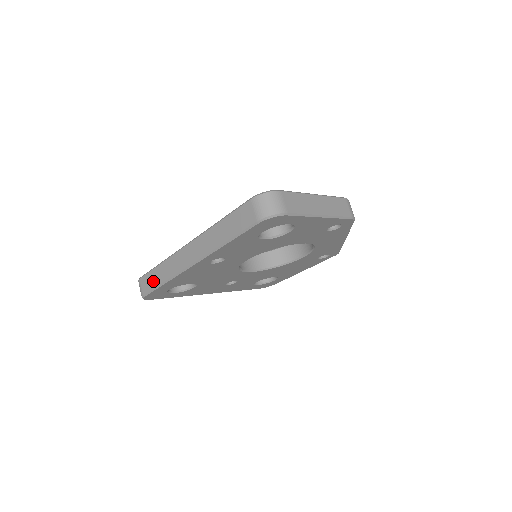
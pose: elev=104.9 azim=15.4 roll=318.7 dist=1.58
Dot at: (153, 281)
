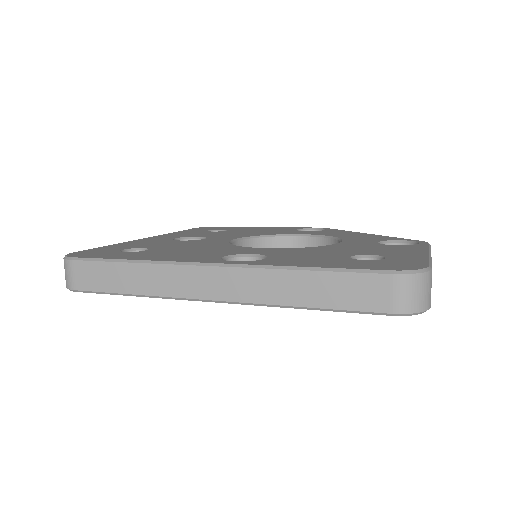
Dot at: (107, 281)
